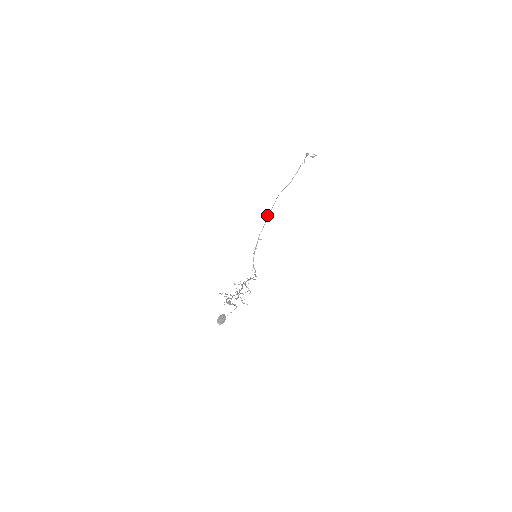
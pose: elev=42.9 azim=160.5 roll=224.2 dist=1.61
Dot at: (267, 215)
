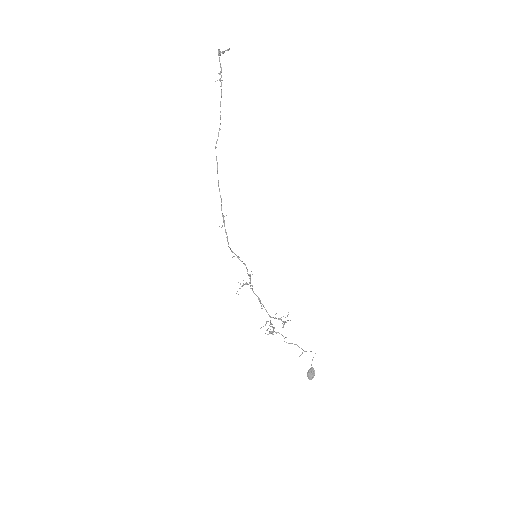
Dot at: occluded
